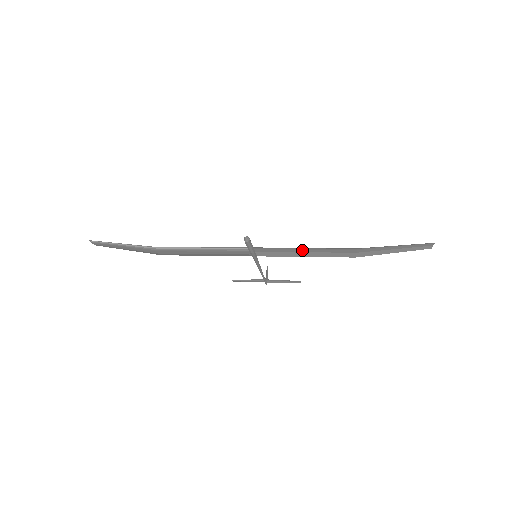
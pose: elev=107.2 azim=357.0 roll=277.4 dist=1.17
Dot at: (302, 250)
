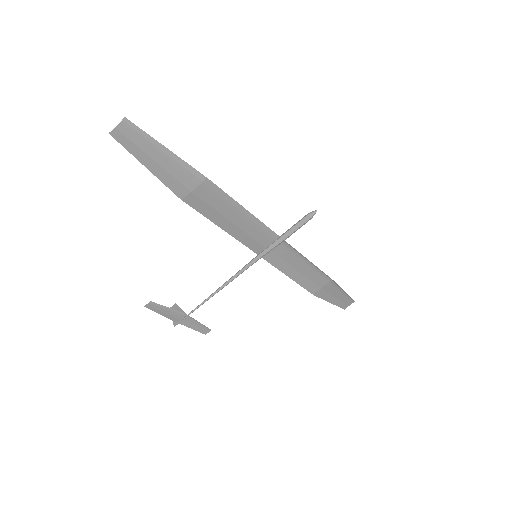
Dot at: (298, 265)
